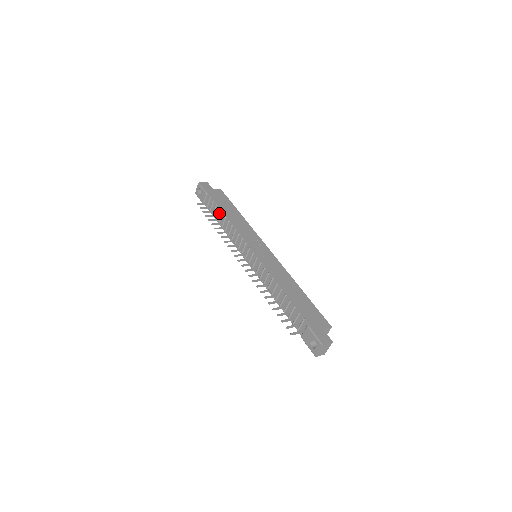
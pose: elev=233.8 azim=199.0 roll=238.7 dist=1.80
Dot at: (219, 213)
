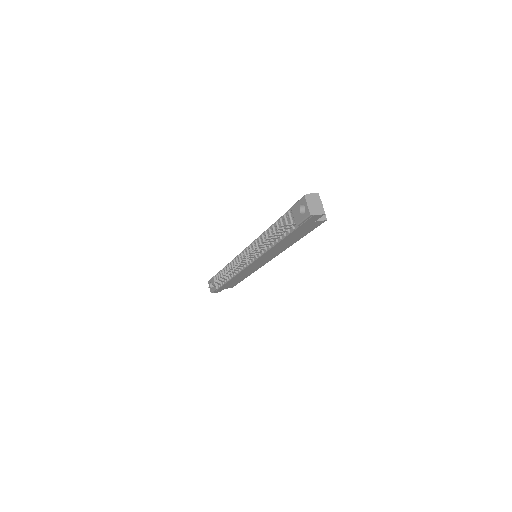
Dot at: occluded
